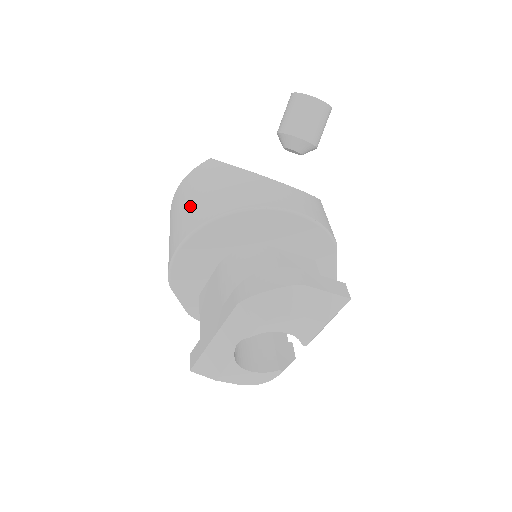
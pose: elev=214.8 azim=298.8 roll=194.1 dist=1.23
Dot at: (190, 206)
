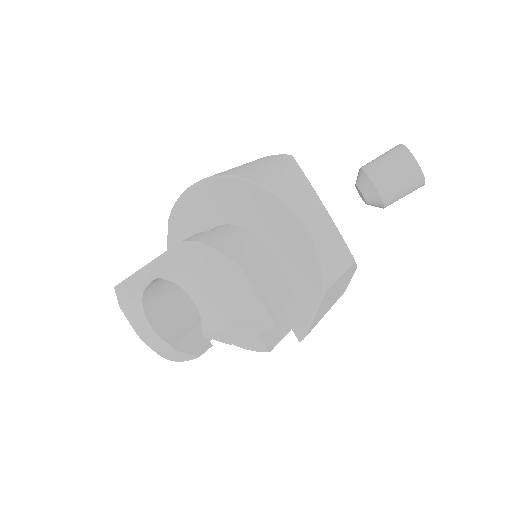
Dot at: (236, 167)
